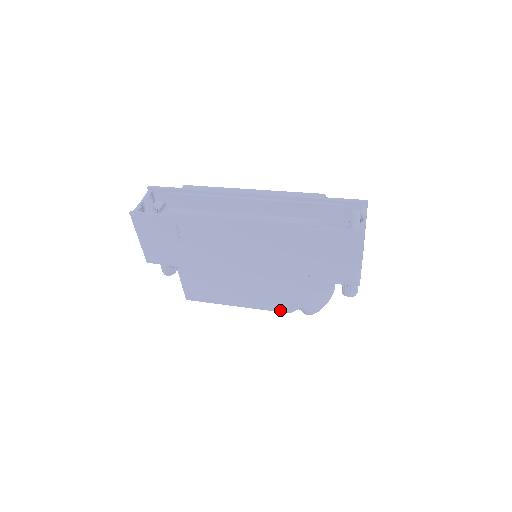
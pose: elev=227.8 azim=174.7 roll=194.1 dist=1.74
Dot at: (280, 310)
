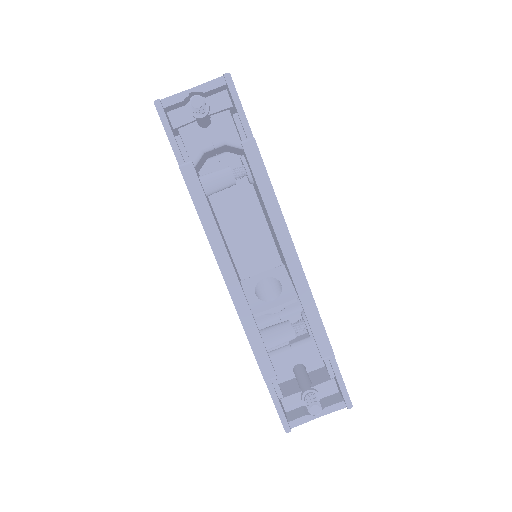
Dot at: occluded
